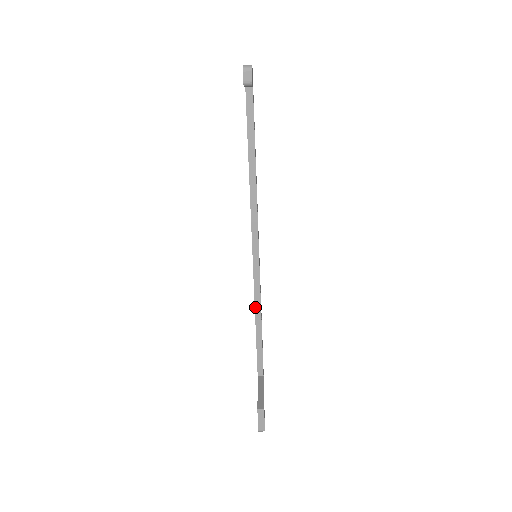
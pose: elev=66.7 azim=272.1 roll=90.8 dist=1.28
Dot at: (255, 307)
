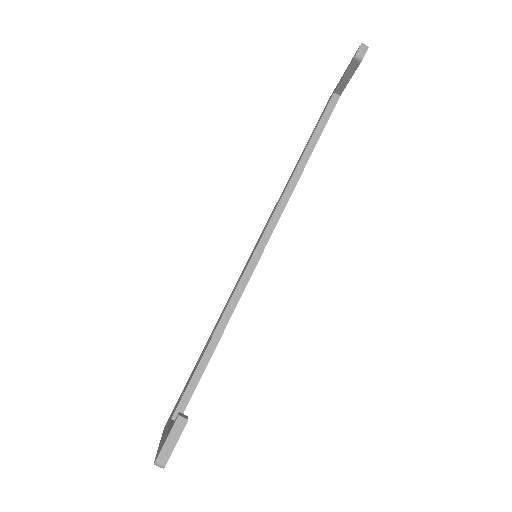
Dot at: (225, 311)
